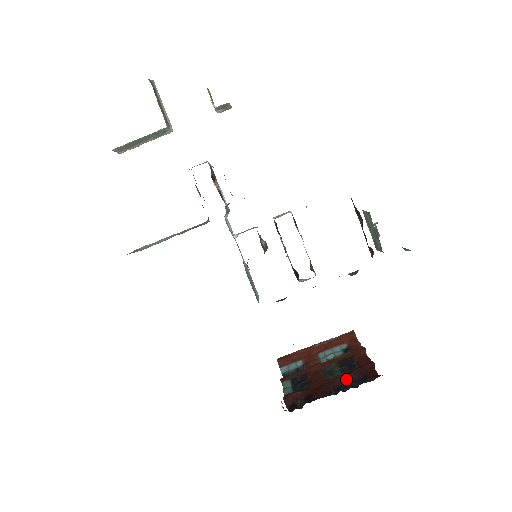
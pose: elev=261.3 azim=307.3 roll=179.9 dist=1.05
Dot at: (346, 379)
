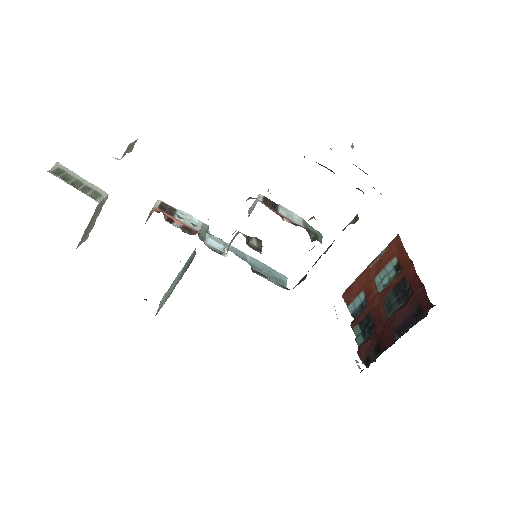
Dot at: (403, 315)
